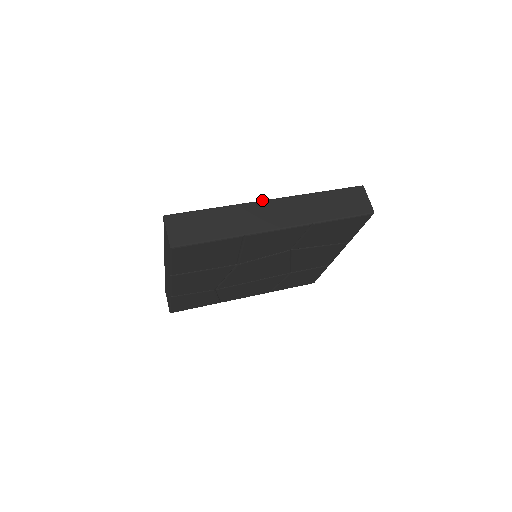
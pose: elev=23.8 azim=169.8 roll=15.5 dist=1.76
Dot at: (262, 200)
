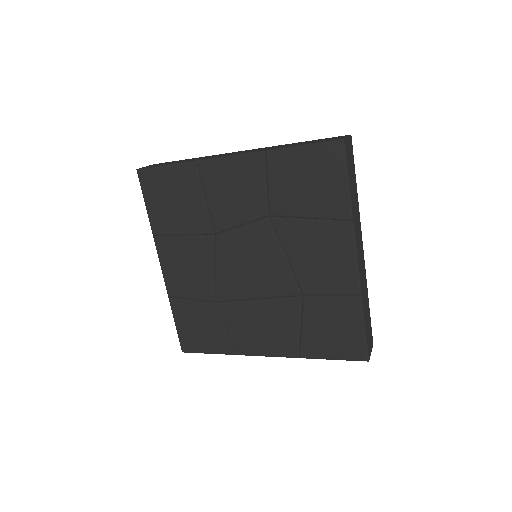
Dot at: occluded
